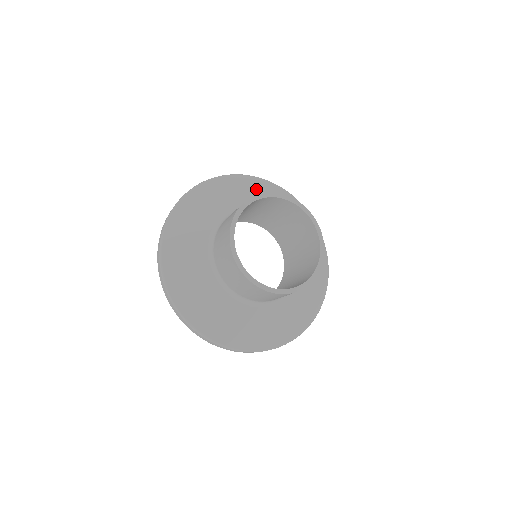
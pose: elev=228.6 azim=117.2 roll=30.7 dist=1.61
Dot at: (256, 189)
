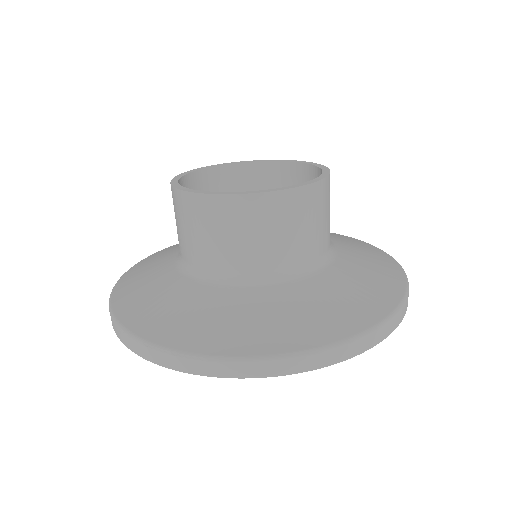
Dot at: occluded
